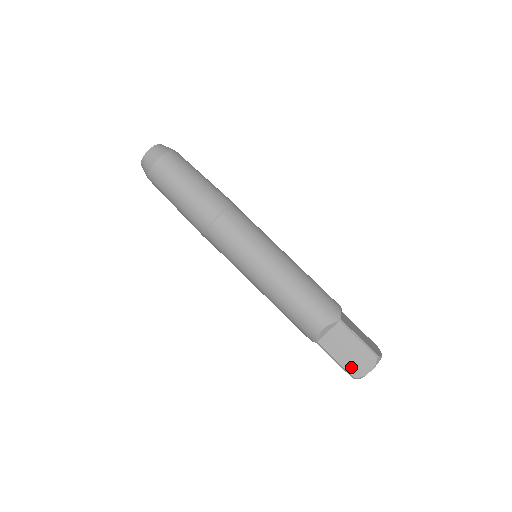
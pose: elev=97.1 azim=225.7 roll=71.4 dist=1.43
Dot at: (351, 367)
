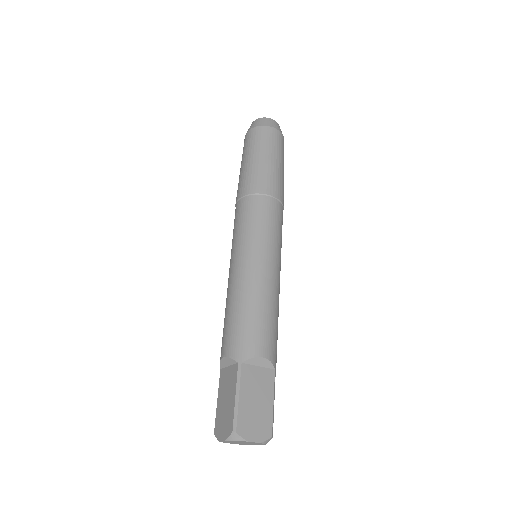
Dot at: (244, 418)
